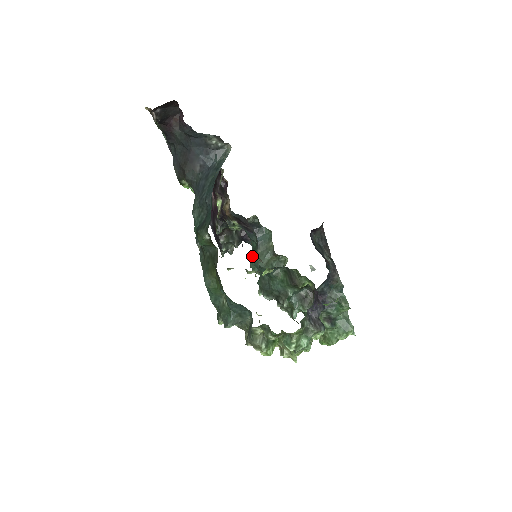
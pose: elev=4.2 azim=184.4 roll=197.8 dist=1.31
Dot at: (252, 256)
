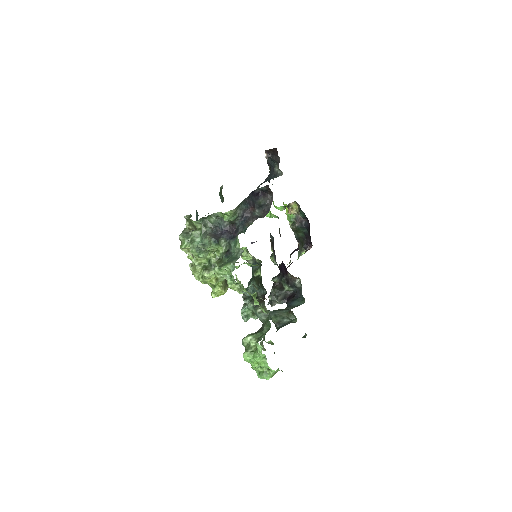
Dot at: occluded
